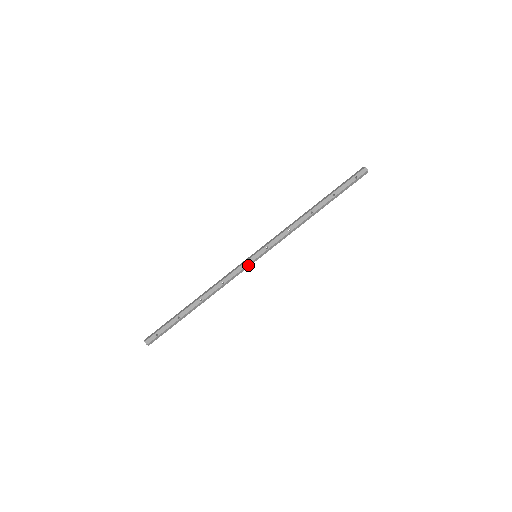
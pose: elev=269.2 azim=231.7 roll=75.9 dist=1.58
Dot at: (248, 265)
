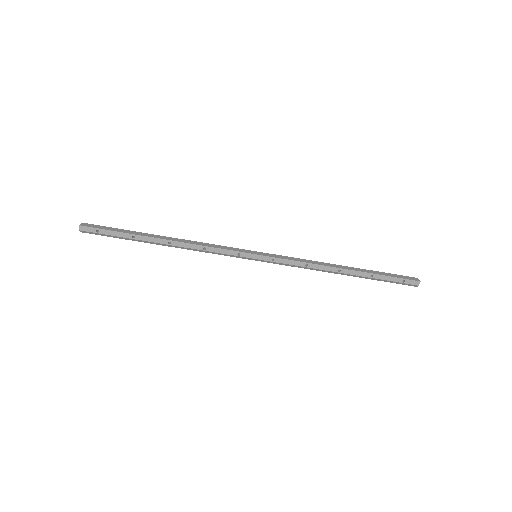
Dot at: (241, 257)
